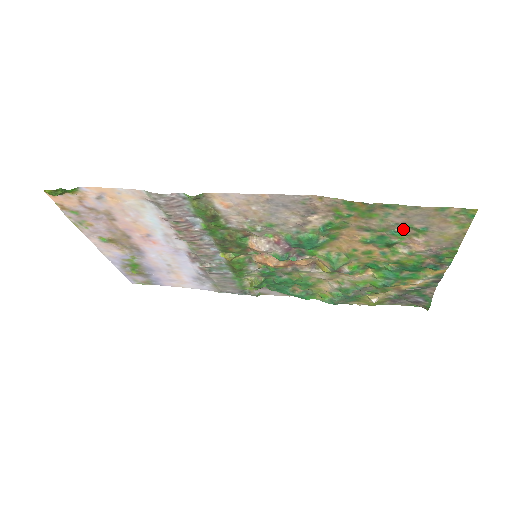
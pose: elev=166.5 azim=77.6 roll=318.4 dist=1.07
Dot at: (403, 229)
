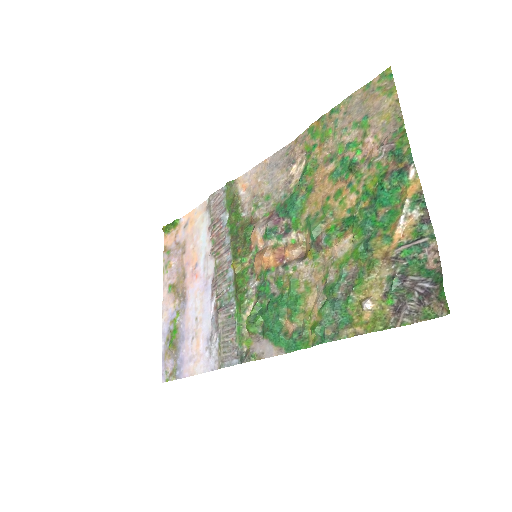
Dot at: (354, 136)
